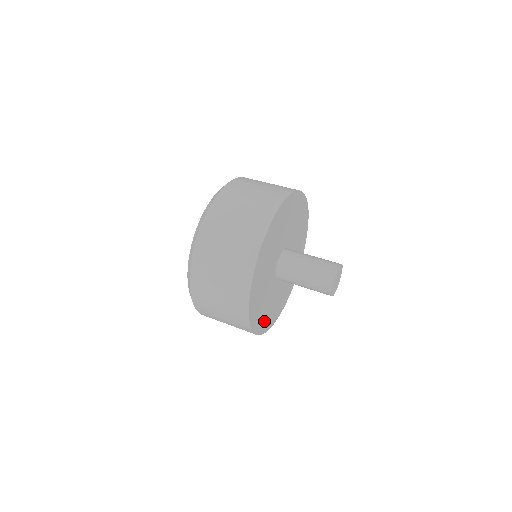
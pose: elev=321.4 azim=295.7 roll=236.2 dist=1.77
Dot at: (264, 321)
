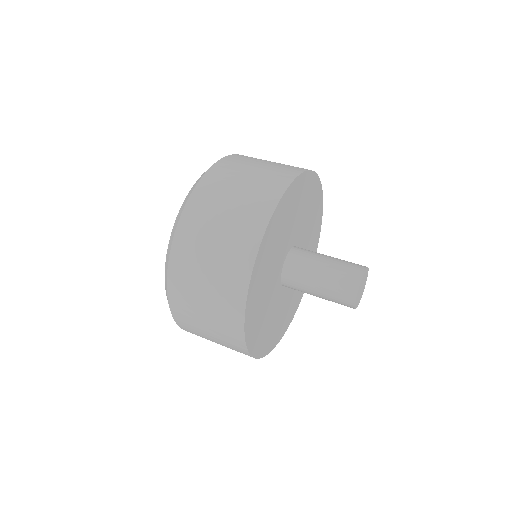
Dot at: (271, 338)
